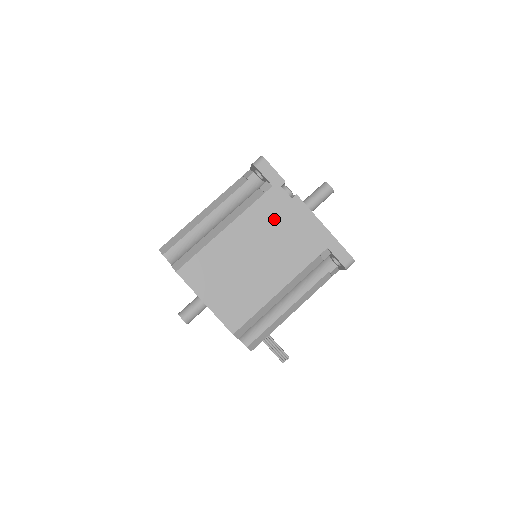
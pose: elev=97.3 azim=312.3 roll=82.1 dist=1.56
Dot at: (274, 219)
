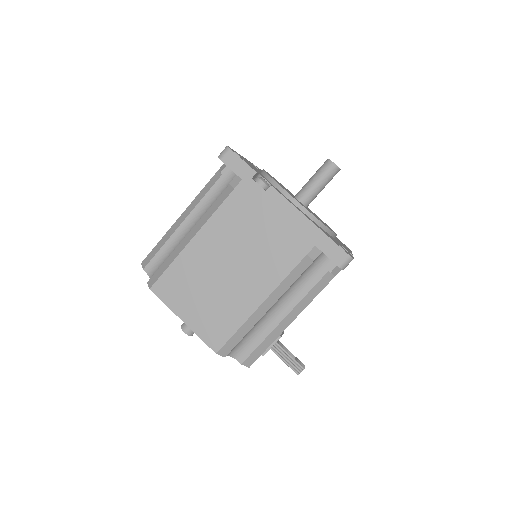
Dot at: (248, 218)
